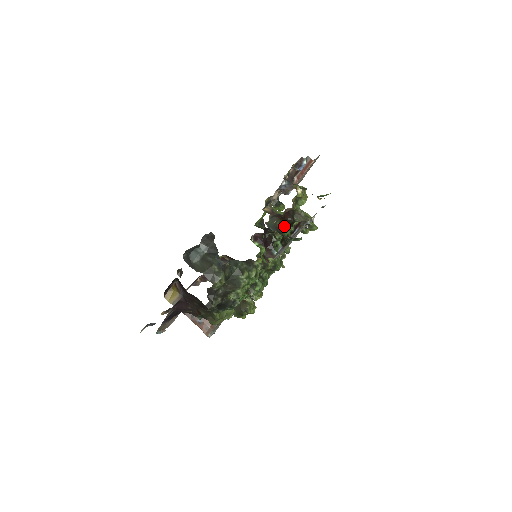
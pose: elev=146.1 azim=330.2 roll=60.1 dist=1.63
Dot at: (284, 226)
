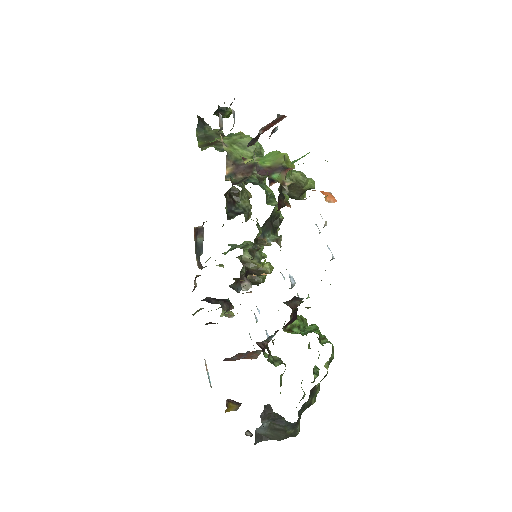
Dot at: (274, 207)
